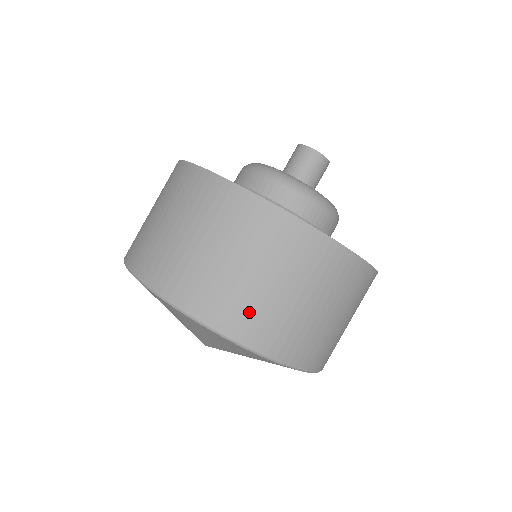
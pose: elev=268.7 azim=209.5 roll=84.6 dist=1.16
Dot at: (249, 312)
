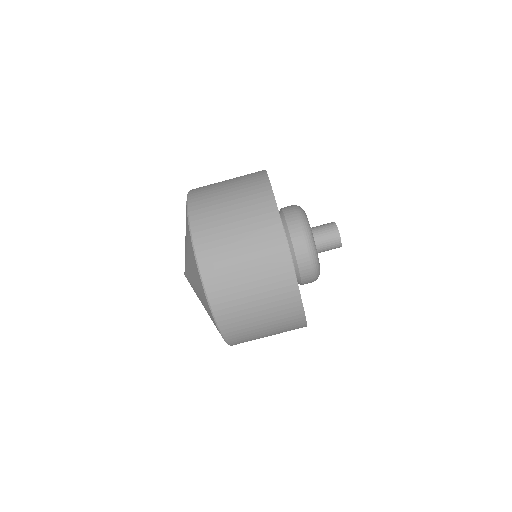
Dot at: (228, 290)
